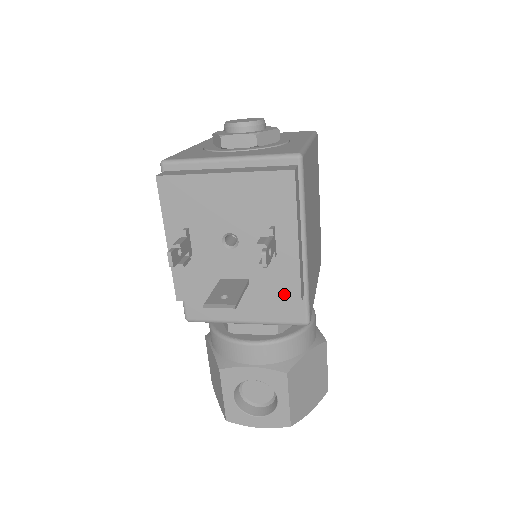
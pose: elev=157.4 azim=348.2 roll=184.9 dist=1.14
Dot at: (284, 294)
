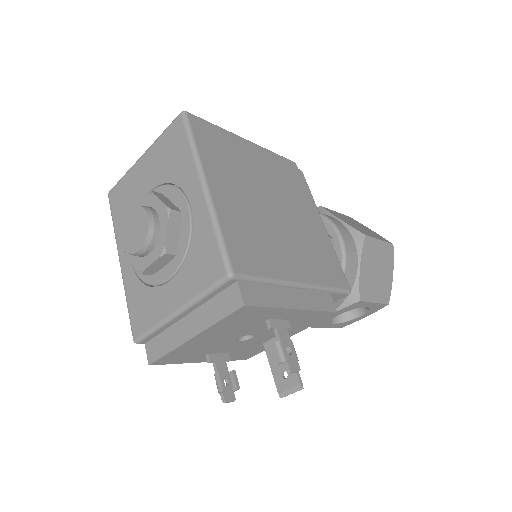
Dot at: (318, 319)
